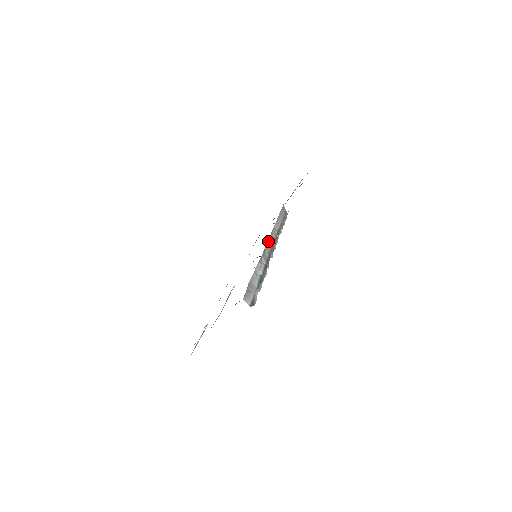
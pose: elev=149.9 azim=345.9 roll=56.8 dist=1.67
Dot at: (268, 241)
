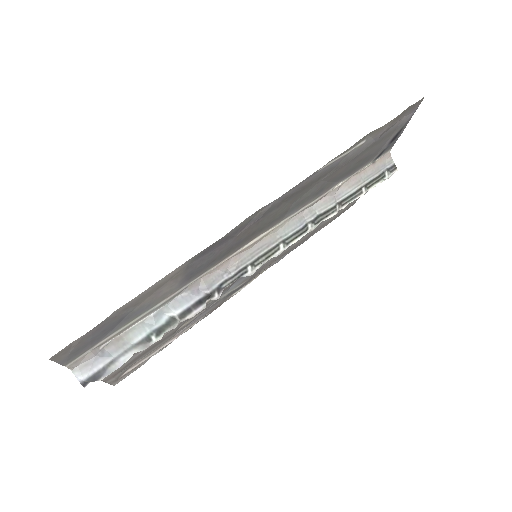
Dot at: (256, 243)
